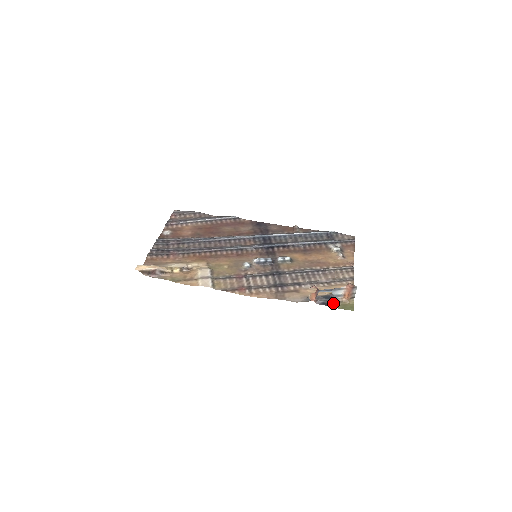
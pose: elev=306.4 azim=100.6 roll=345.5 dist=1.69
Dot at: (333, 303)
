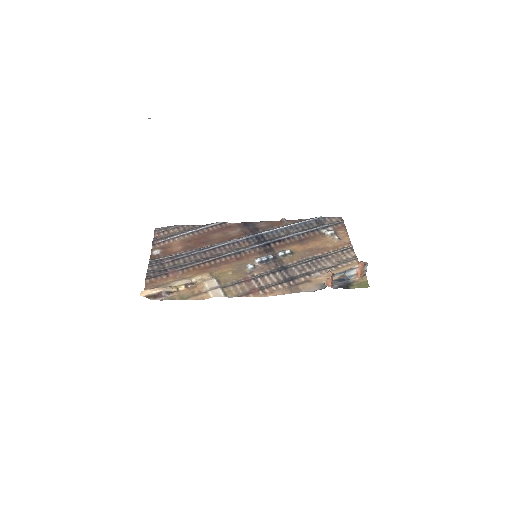
Dot at: (348, 284)
